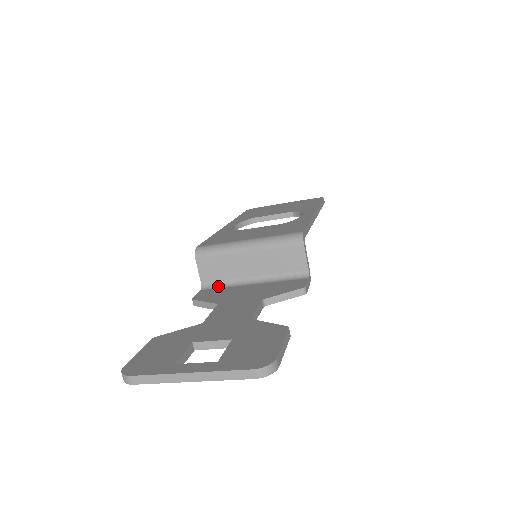
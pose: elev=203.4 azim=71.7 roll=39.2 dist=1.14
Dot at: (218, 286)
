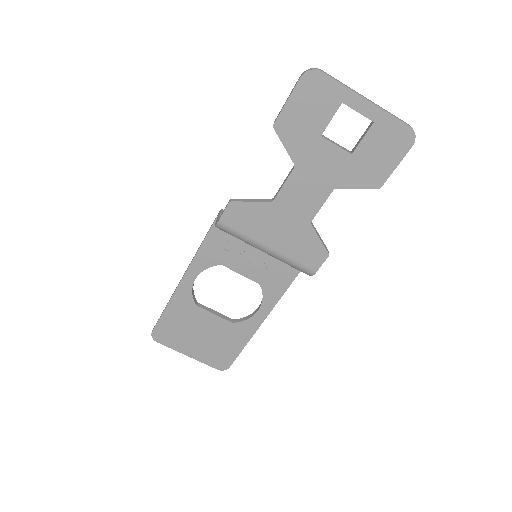
Dot at: occluded
